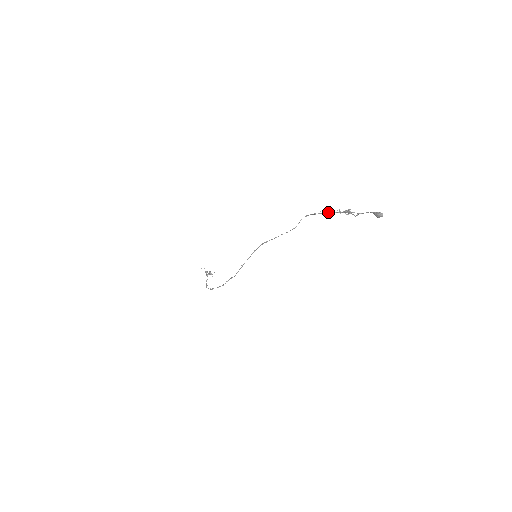
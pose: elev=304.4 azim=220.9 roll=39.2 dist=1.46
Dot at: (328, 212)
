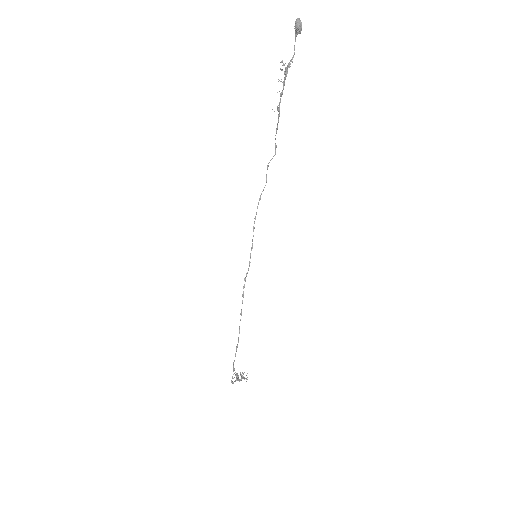
Dot at: (279, 103)
